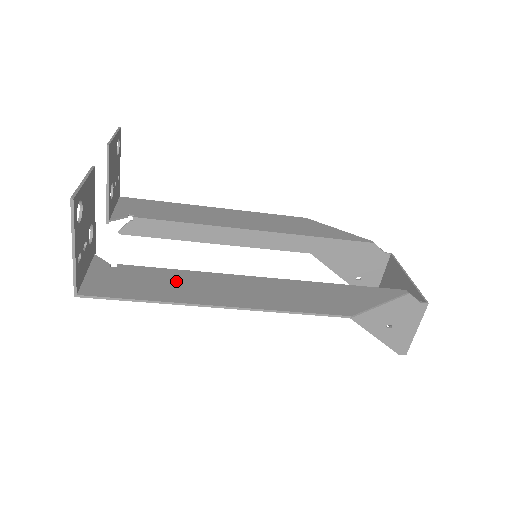
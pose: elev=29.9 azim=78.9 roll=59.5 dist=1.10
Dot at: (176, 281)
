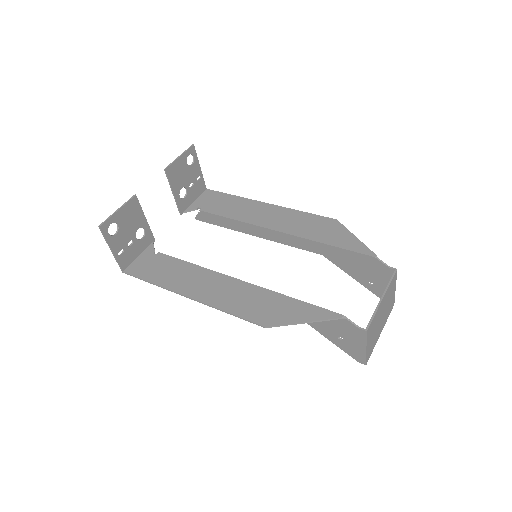
Dot at: (179, 271)
